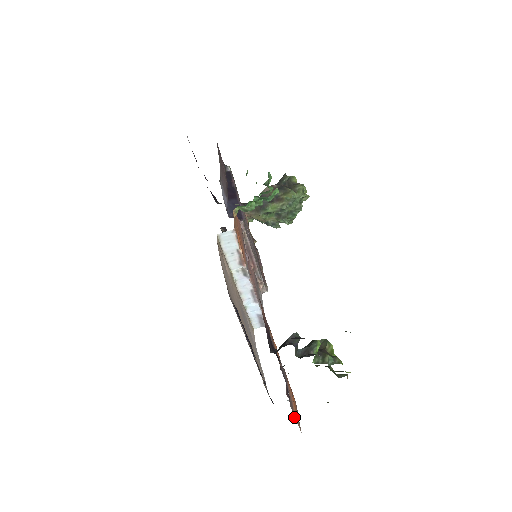
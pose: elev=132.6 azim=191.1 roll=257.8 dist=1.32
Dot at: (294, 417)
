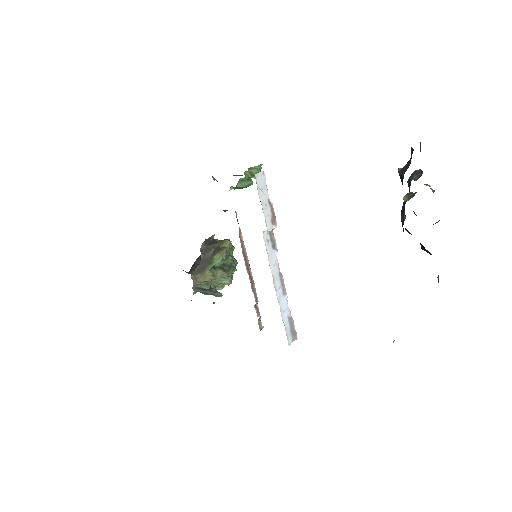
Dot at: occluded
